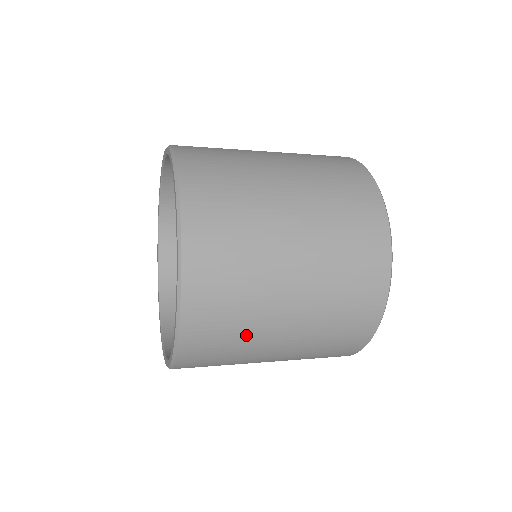
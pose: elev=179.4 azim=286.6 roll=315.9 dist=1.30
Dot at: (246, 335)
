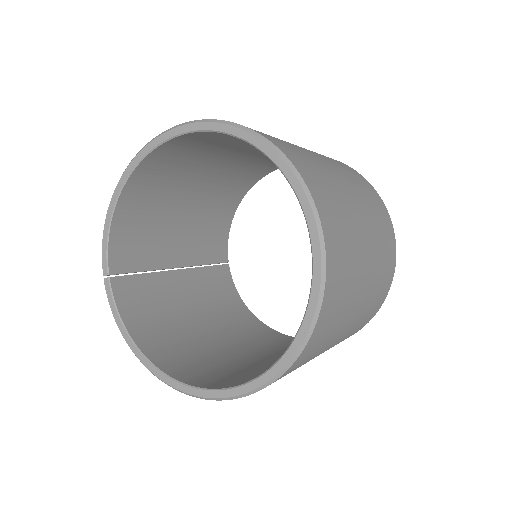
Dot at: (350, 223)
